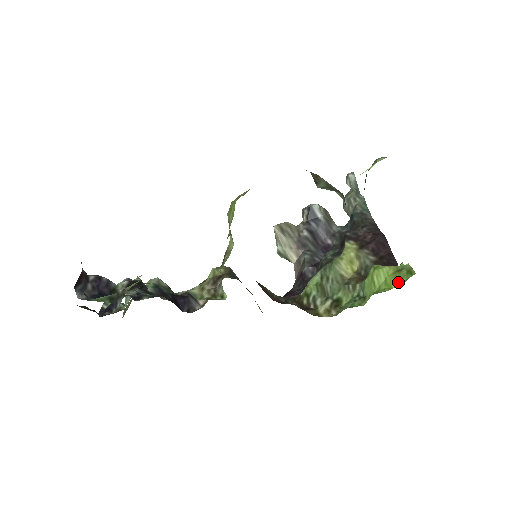
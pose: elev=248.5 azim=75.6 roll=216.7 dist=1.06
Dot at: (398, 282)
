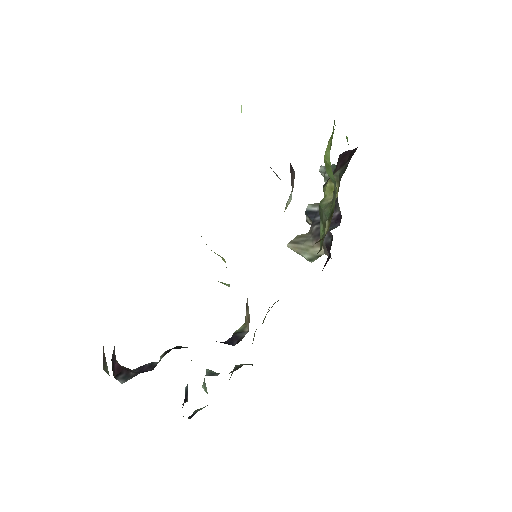
Dot at: (332, 138)
